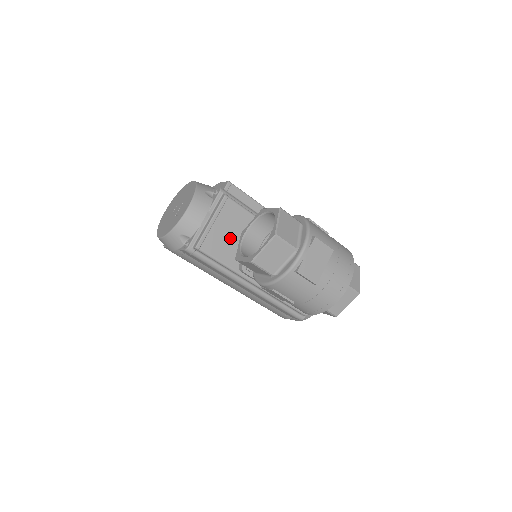
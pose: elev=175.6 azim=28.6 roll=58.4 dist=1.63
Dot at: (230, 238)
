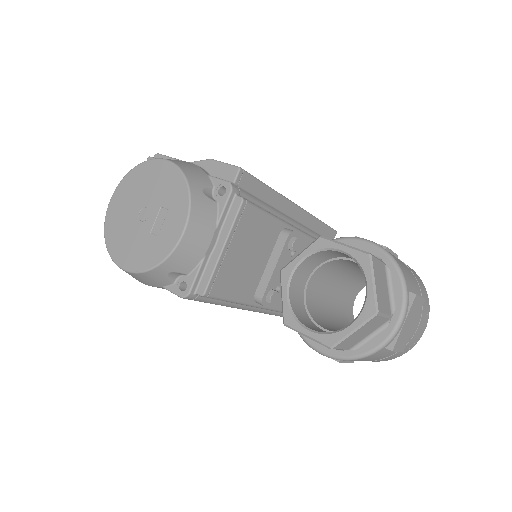
Dot at: (246, 263)
